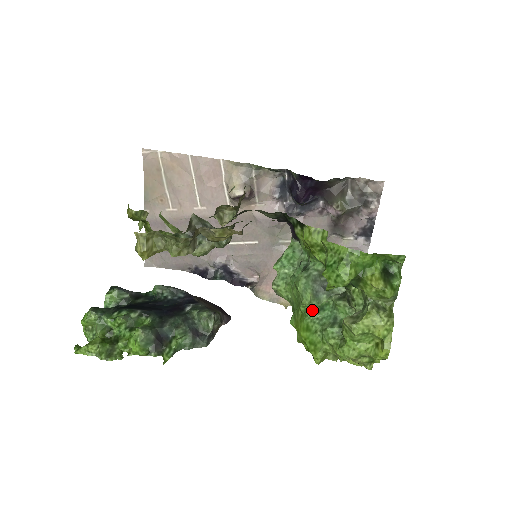
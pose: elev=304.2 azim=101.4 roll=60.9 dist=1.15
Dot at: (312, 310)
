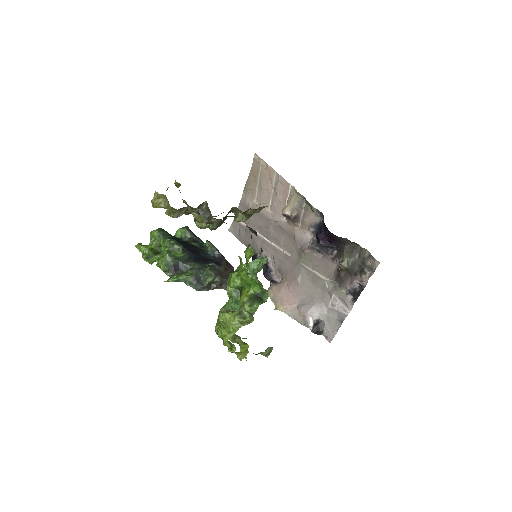
Dot at: (232, 299)
